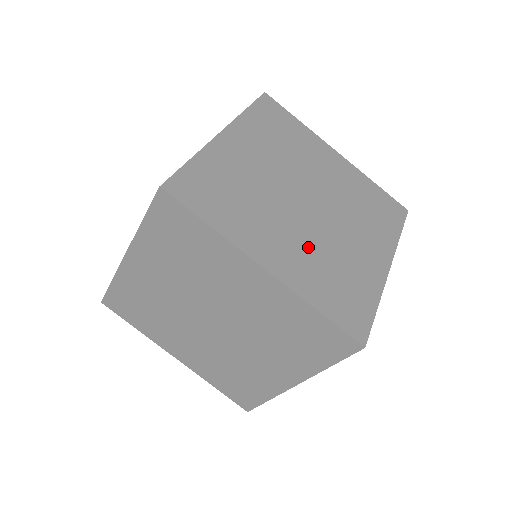
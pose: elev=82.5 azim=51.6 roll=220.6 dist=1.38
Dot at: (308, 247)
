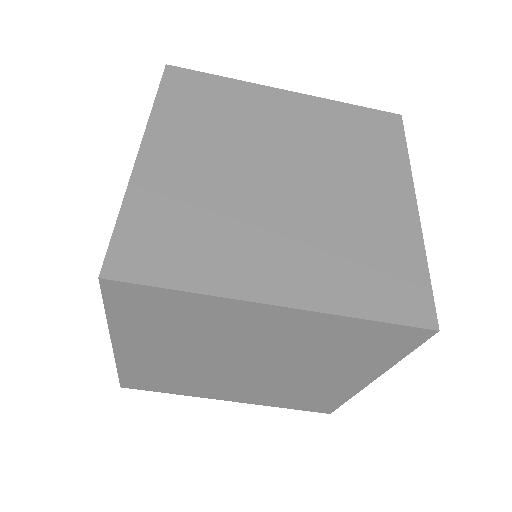
Dot at: (313, 241)
